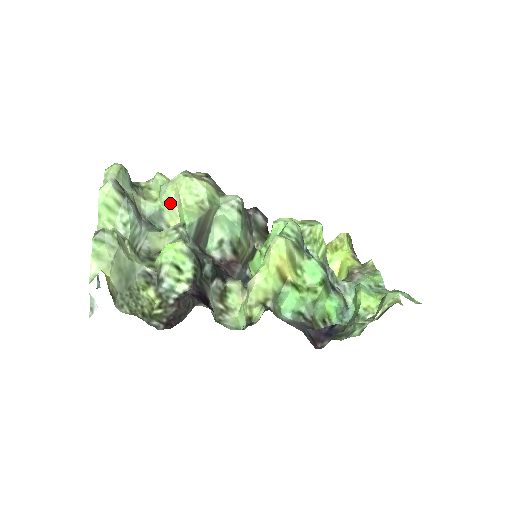
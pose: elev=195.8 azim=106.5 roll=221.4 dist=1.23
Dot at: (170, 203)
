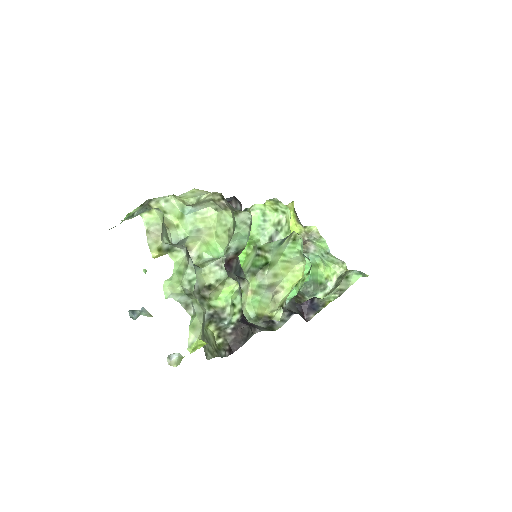
Dot at: (197, 232)
